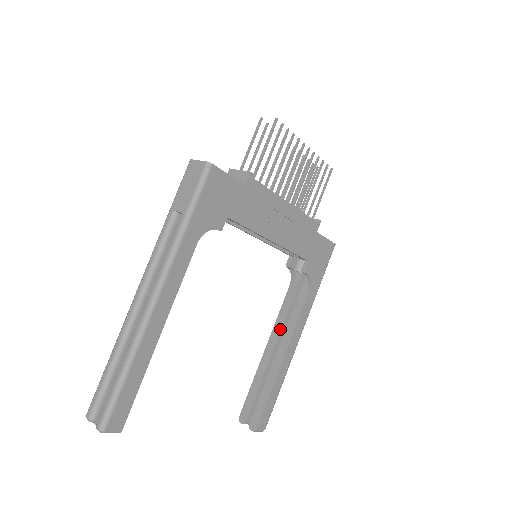
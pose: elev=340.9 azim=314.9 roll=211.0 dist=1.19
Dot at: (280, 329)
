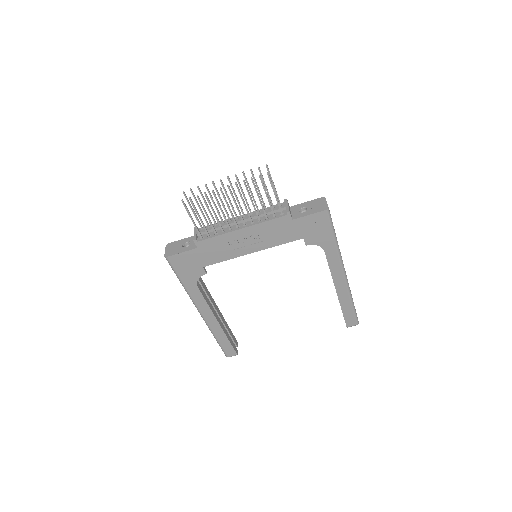
Dot at: occluded
